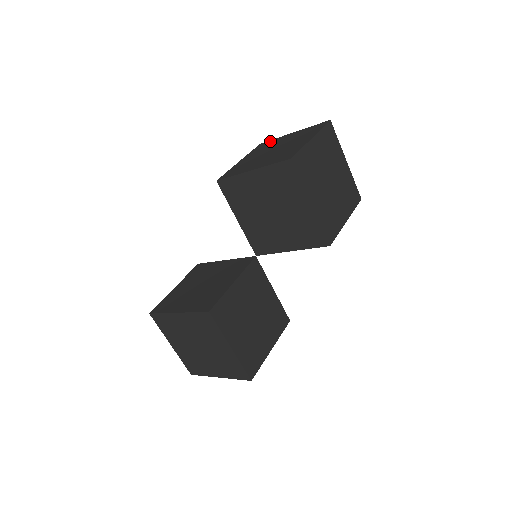
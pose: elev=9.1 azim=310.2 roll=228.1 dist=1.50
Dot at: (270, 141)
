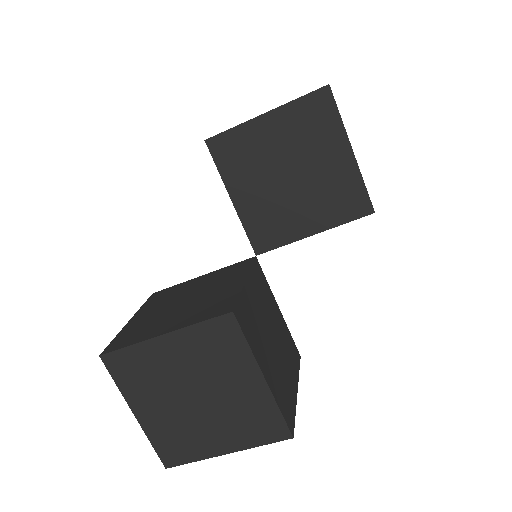
Dot at: occluded
